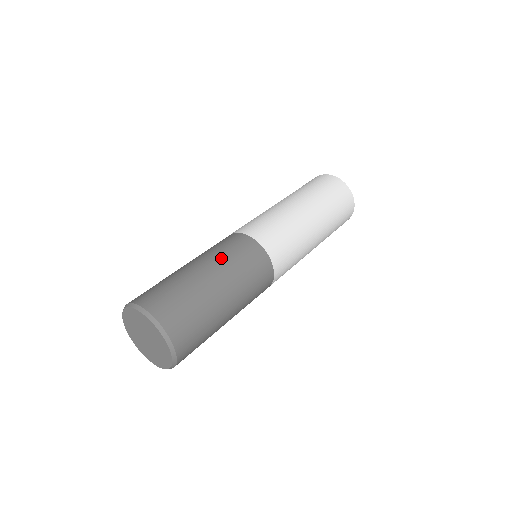
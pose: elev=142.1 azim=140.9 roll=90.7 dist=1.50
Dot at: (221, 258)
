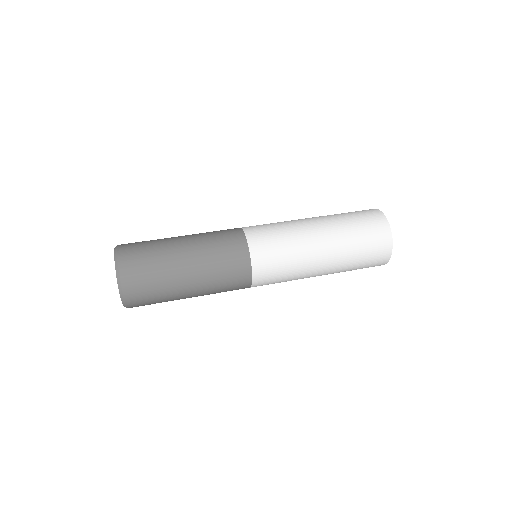
Dot at: occluded
